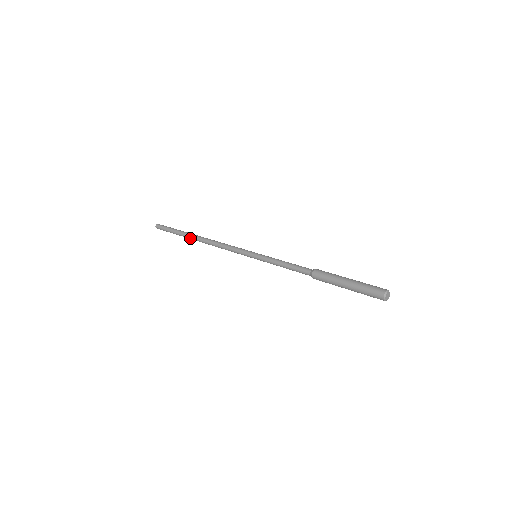
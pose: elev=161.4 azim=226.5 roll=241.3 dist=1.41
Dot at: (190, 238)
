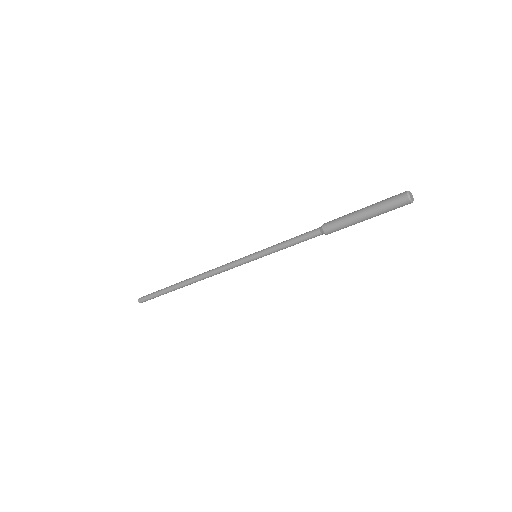
Dot at: (179, 283)
